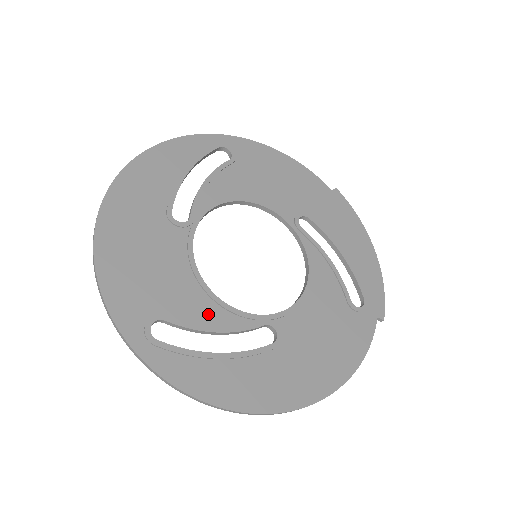
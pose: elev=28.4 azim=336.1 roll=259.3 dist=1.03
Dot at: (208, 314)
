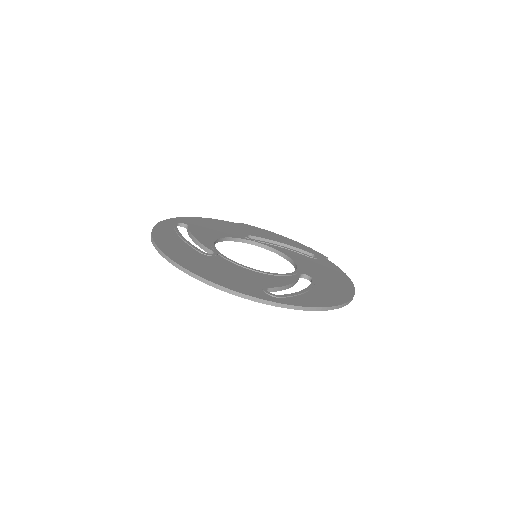
Dot at: (277, 280)
